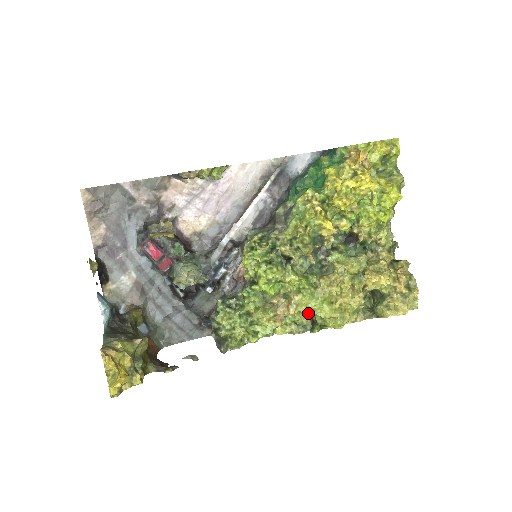
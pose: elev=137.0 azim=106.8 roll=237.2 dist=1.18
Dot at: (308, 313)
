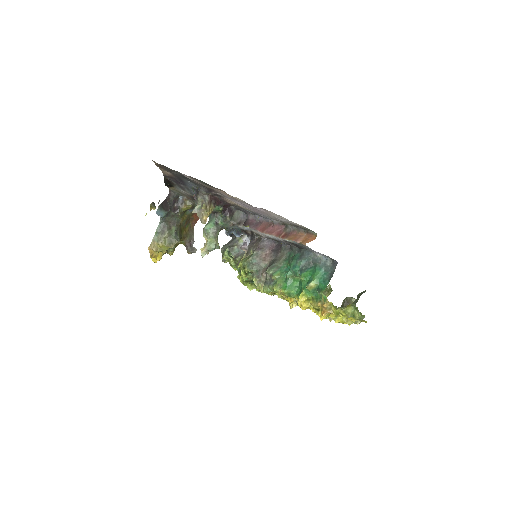
Dot at: occluded
